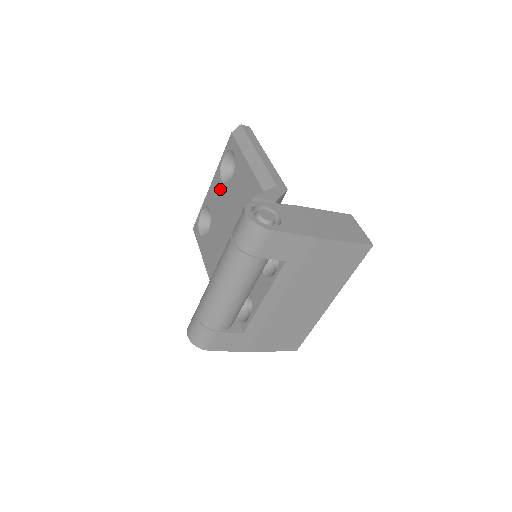
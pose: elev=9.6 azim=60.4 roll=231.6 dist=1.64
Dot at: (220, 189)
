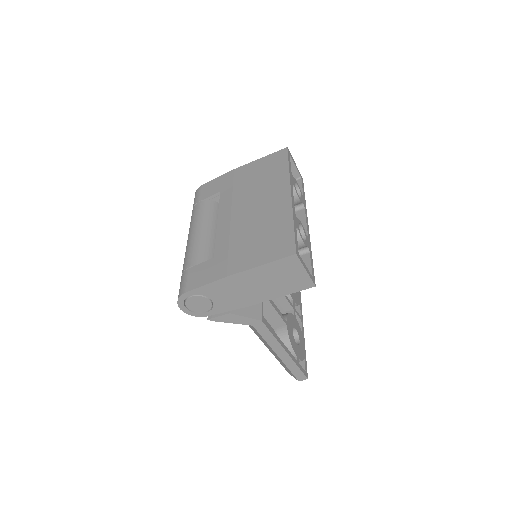
Dot at: occluded
